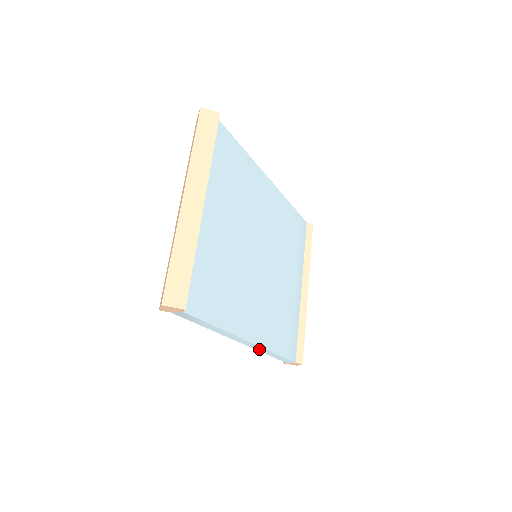
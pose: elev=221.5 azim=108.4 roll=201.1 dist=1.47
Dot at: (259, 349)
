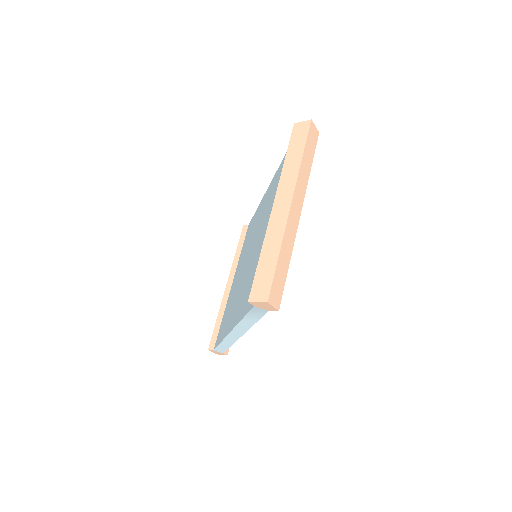
Dot at: (228, 340)
